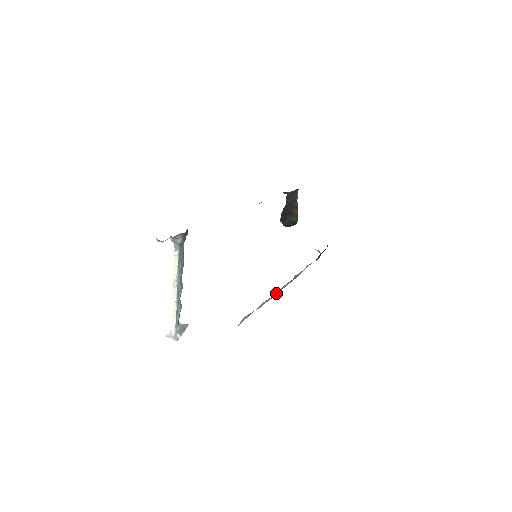
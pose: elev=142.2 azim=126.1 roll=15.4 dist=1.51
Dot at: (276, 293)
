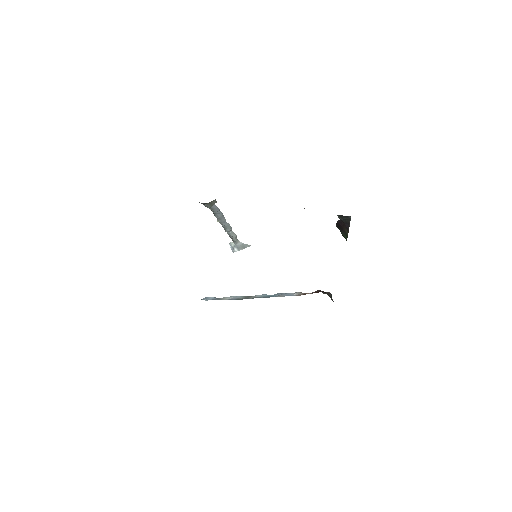
Dot at: (248, 296)
